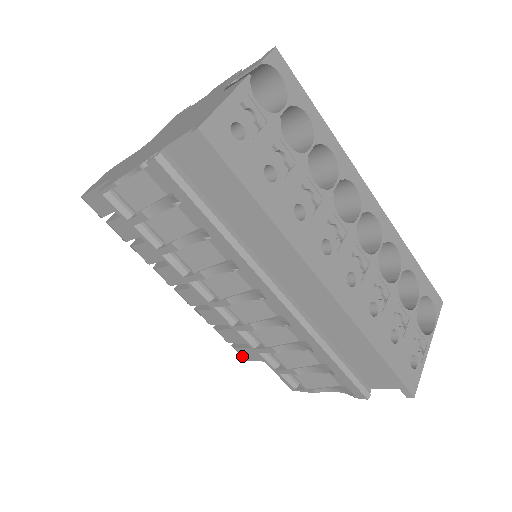
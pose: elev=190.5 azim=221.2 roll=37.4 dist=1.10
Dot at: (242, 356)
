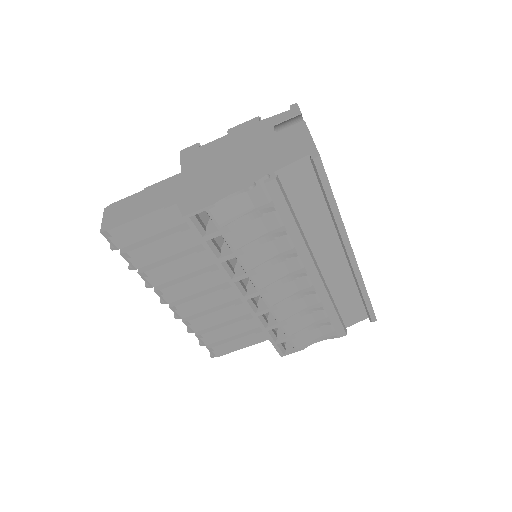
Dot at: (214, 354)
